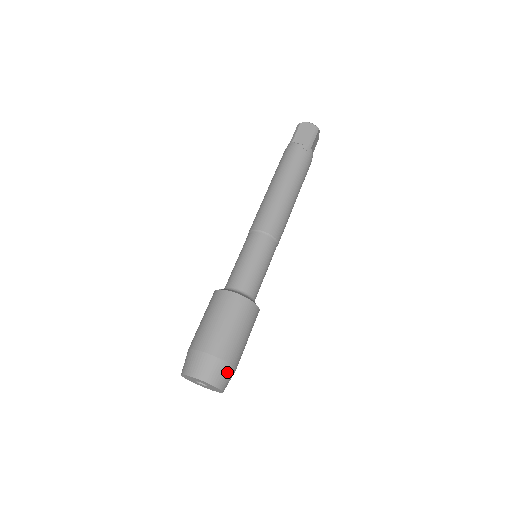
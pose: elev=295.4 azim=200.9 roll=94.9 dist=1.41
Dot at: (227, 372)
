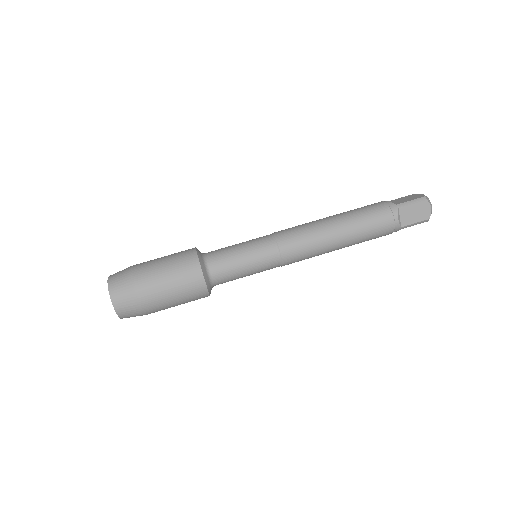
Dot at: (126, 289)
